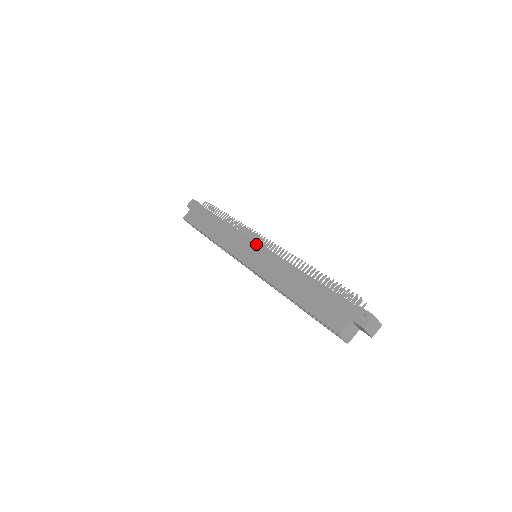
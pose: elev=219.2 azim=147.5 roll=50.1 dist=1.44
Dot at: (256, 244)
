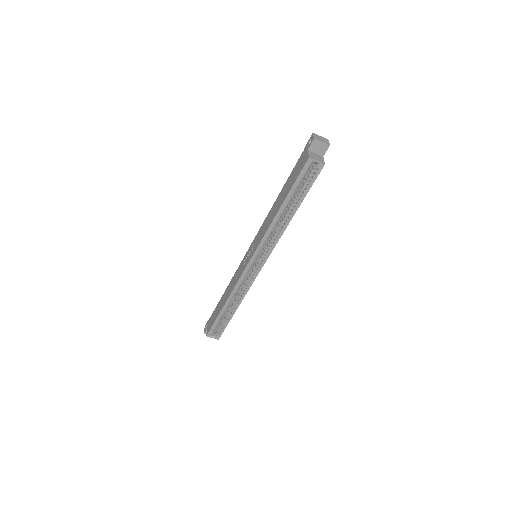
Dot at: (248, 249)
